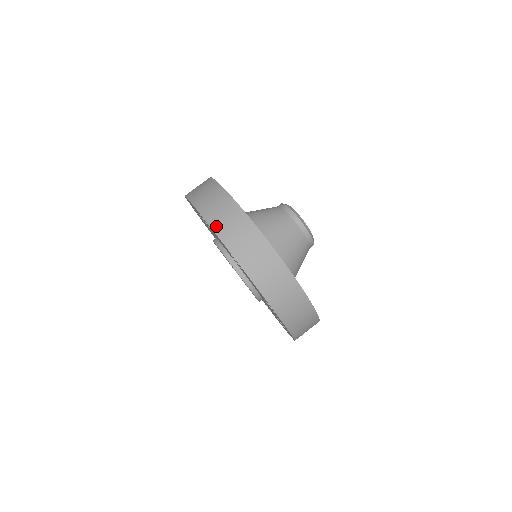
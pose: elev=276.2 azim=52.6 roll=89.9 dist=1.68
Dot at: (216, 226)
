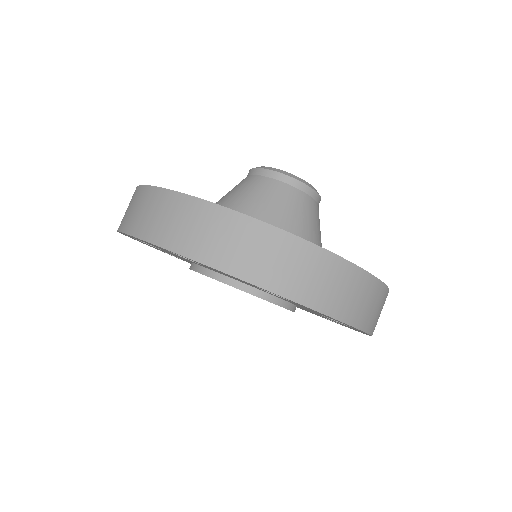
Dot at: (130, 227)
